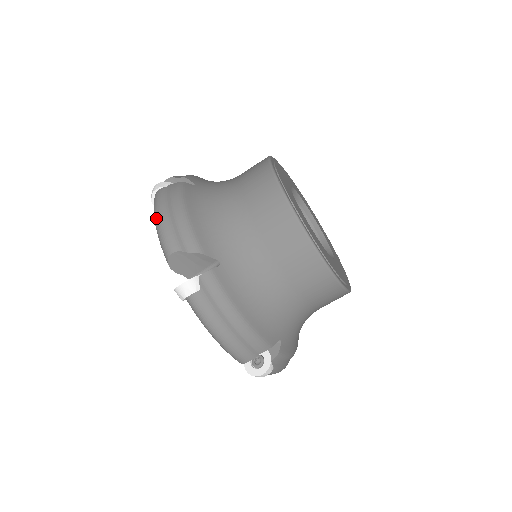
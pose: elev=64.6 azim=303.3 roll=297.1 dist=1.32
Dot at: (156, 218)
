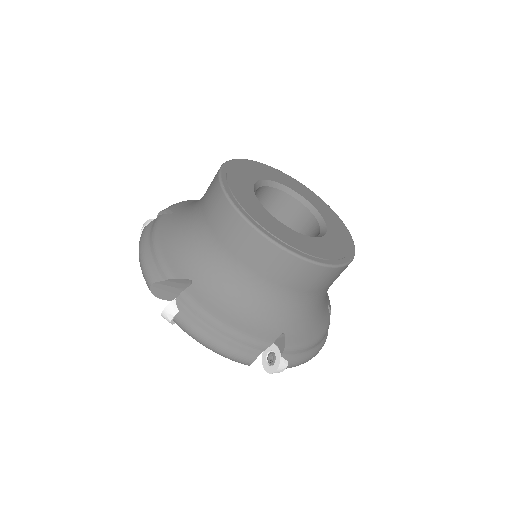
Dot at: occluded
